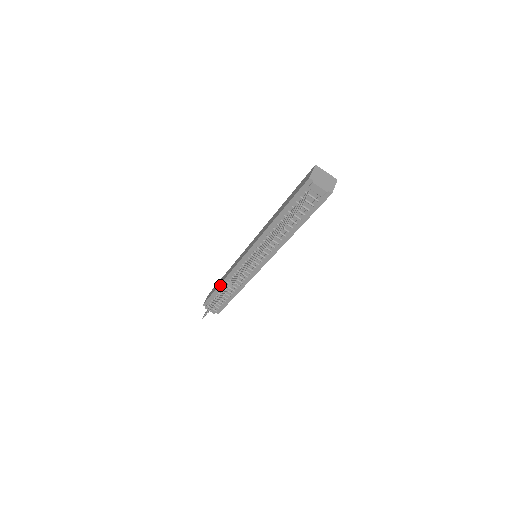
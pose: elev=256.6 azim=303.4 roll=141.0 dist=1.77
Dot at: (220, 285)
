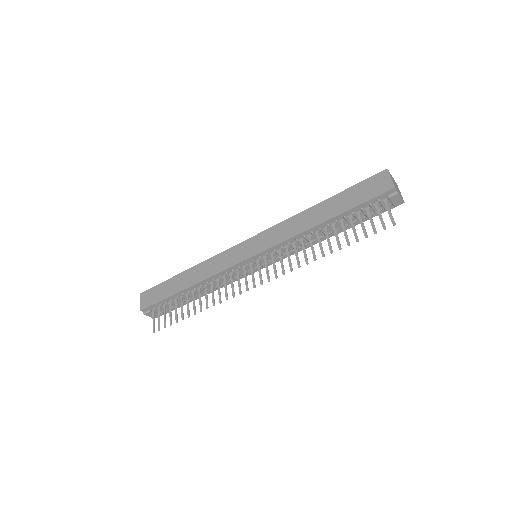
Dot at: (186, 289)
